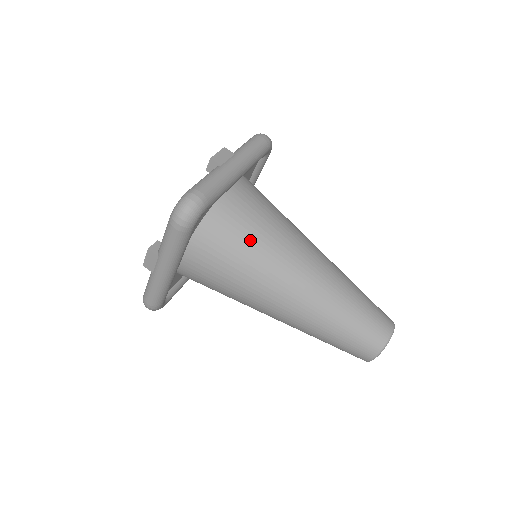
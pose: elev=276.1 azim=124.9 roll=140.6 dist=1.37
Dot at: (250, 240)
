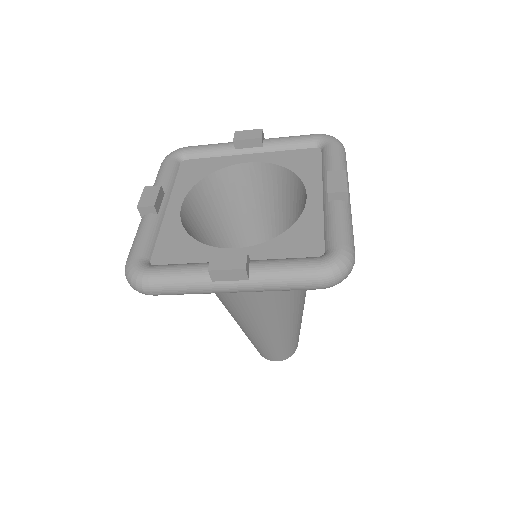
Dot at: occluded
